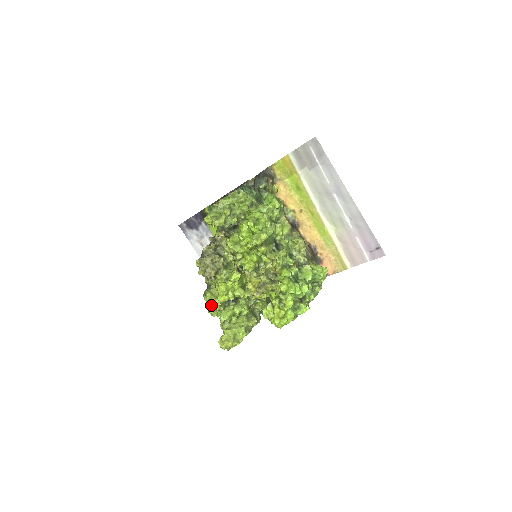
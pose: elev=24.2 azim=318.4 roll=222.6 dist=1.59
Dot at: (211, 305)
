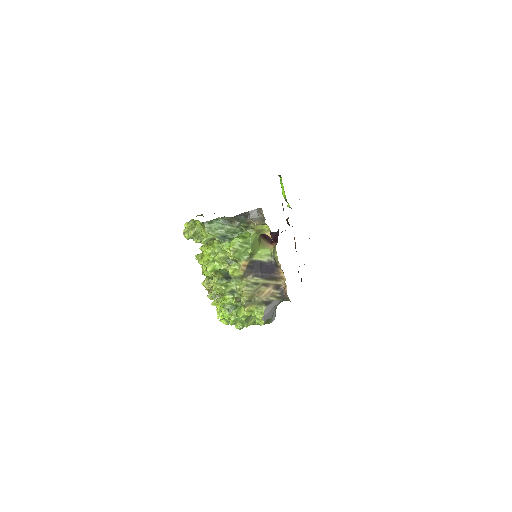
Dot at: occluded
